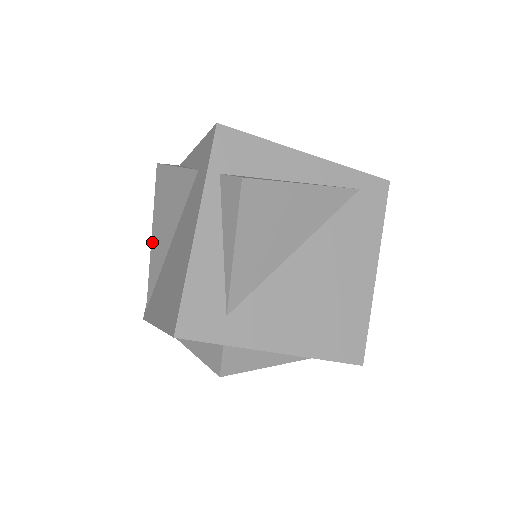
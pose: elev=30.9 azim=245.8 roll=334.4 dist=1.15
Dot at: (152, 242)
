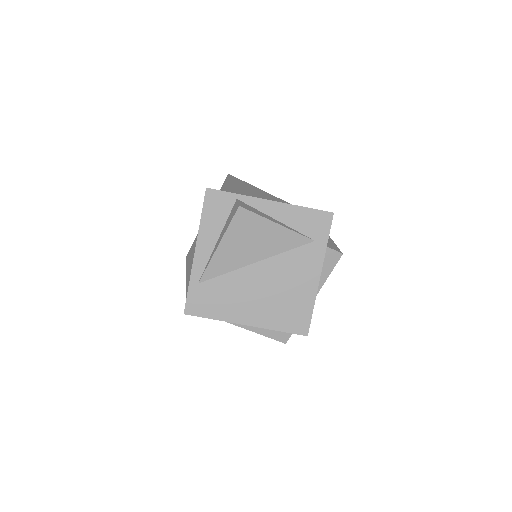
Dot at: (186, 278)
